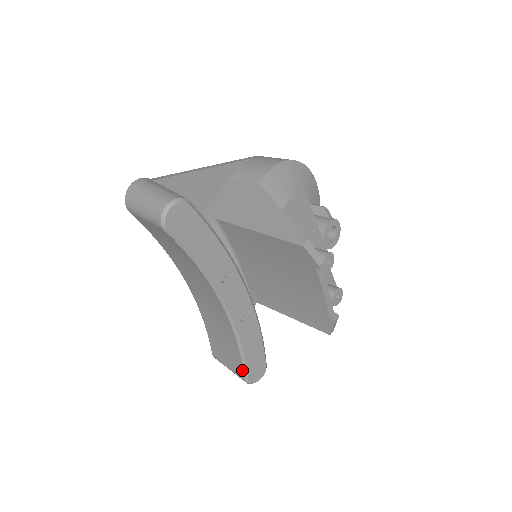
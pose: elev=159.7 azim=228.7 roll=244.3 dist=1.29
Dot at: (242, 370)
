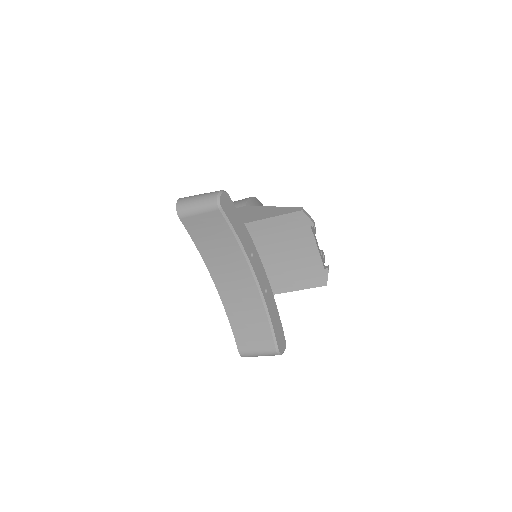
Dot at: (272, 341)
